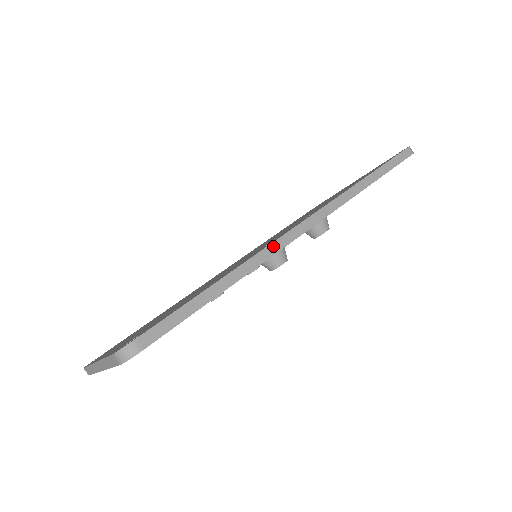
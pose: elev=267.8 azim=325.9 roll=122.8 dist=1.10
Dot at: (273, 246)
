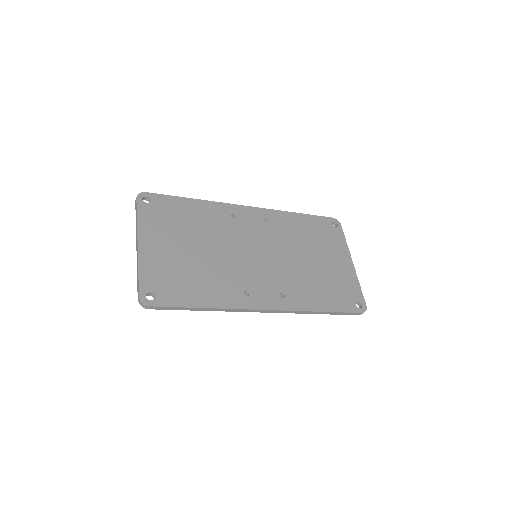
Dot at: (241, 310)
